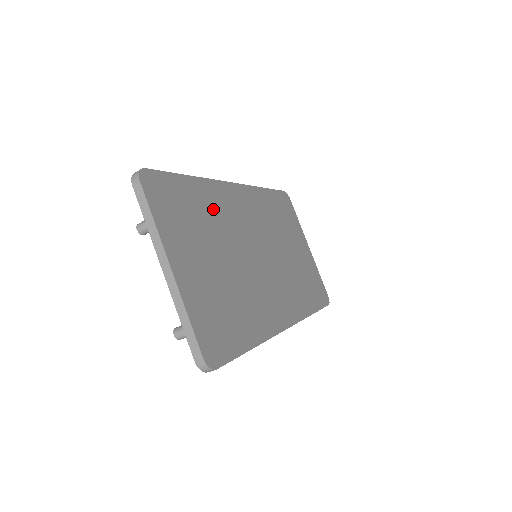
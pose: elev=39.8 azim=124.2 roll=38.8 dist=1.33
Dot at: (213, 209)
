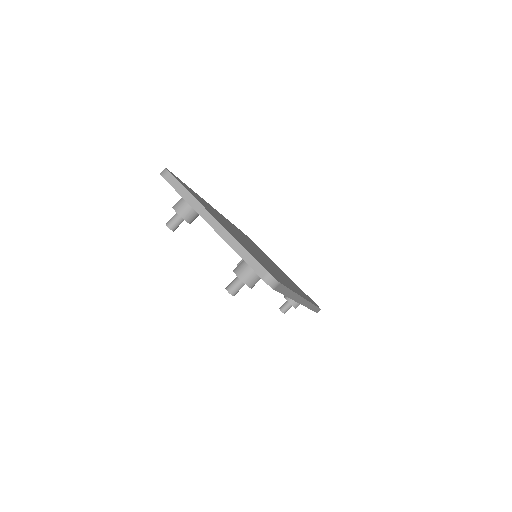
Dot at: (216, 213)
